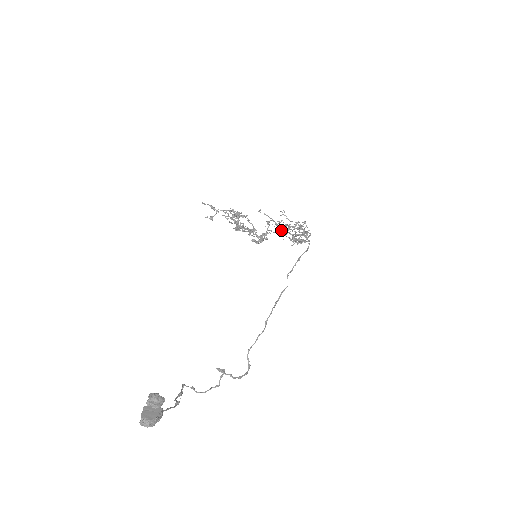
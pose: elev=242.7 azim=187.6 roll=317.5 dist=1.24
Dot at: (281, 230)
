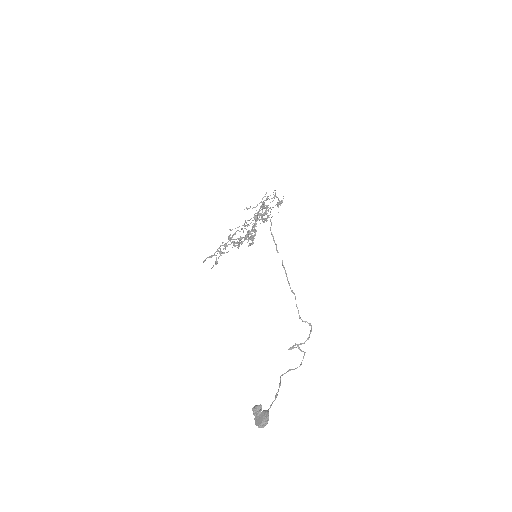
Dot at: occluded
